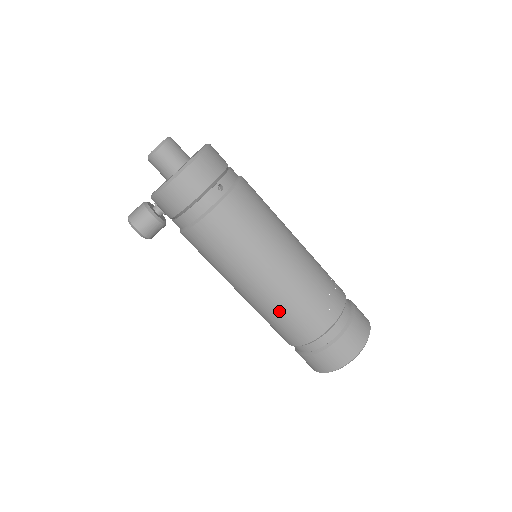
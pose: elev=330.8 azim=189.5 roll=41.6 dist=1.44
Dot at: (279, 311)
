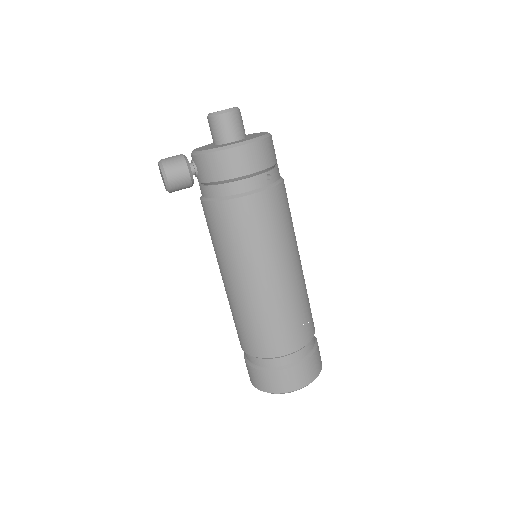
Dot at: (261, 316)
